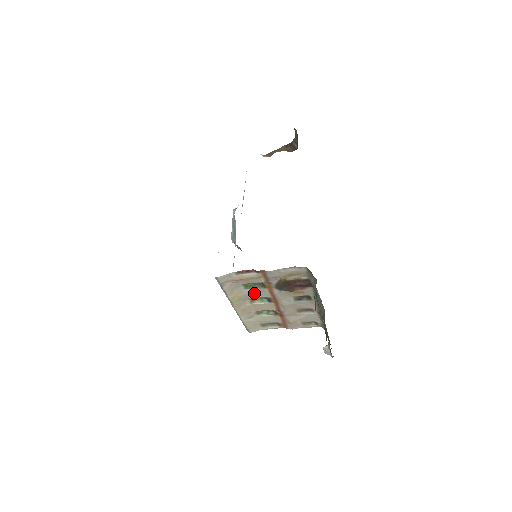
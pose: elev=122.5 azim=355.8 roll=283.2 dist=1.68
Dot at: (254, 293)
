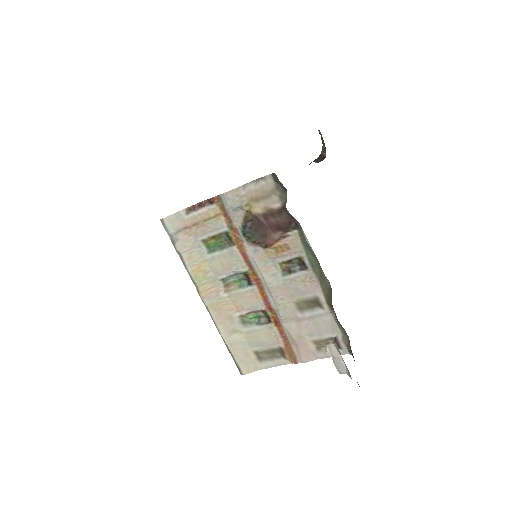
Dot at: (223, 262)
